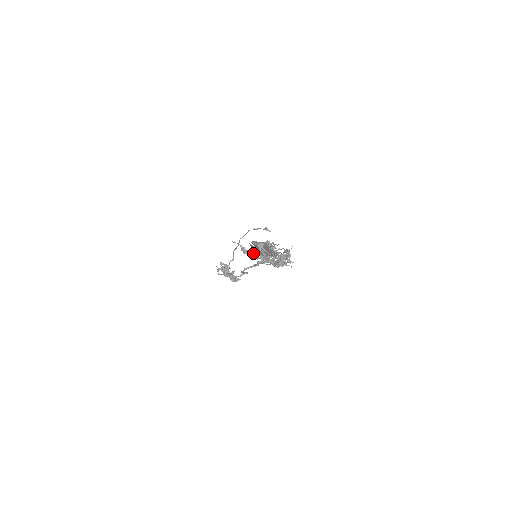
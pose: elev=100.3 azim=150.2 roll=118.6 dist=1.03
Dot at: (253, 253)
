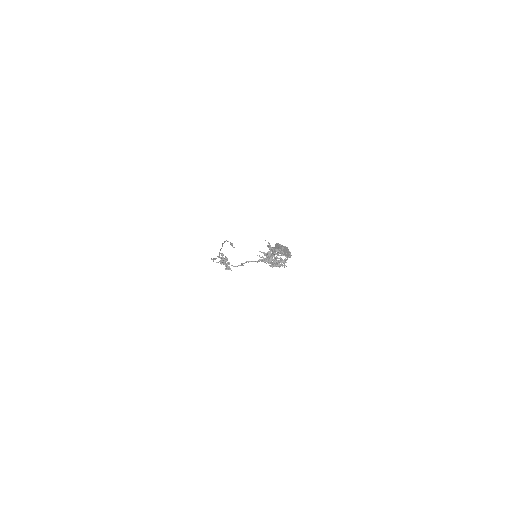
Dot at: (276, 250)
